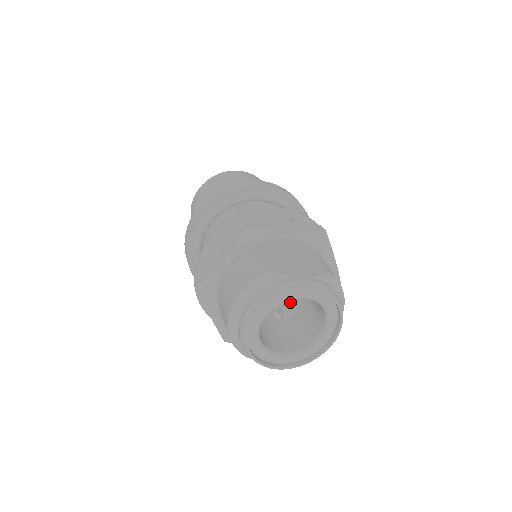
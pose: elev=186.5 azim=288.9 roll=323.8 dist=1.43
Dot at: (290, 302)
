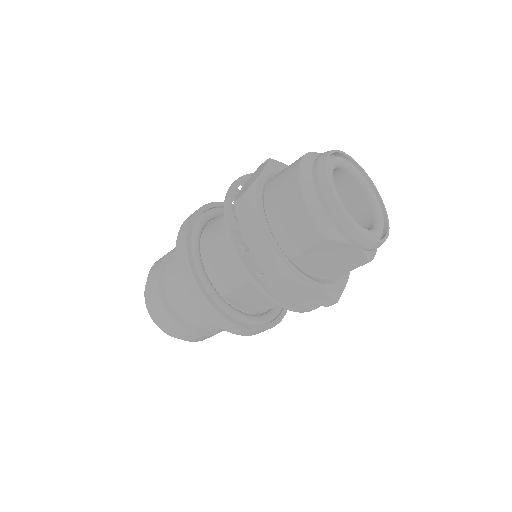
Dot at: occluded
